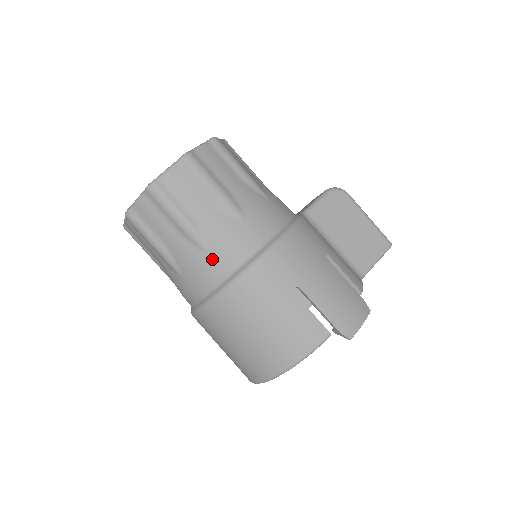
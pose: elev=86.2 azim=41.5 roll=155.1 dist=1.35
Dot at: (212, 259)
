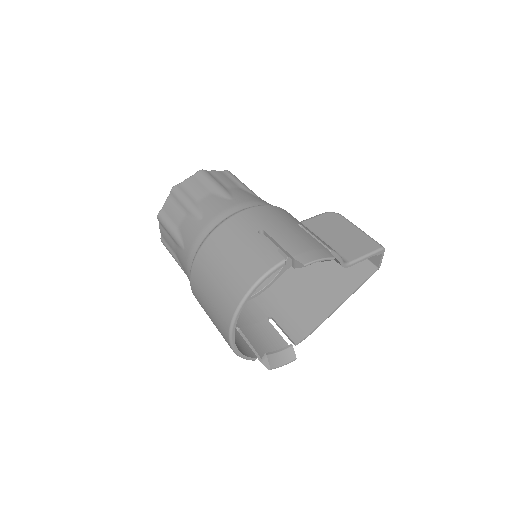
Dot at: (203, 223)
